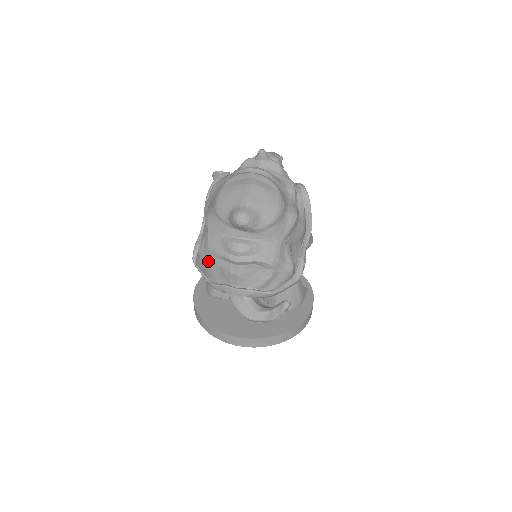
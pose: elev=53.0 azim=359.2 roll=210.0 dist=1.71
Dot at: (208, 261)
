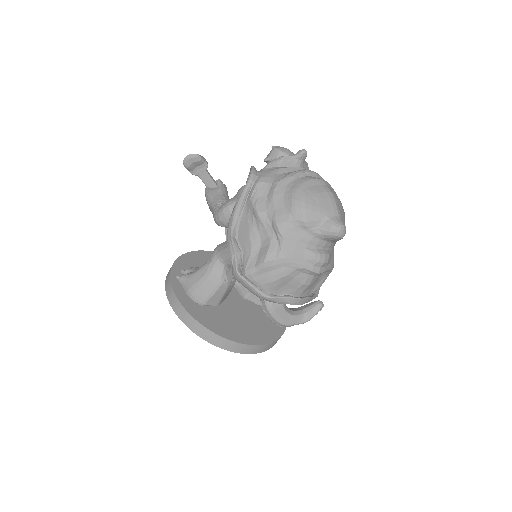
Dot at: (279, 274)
